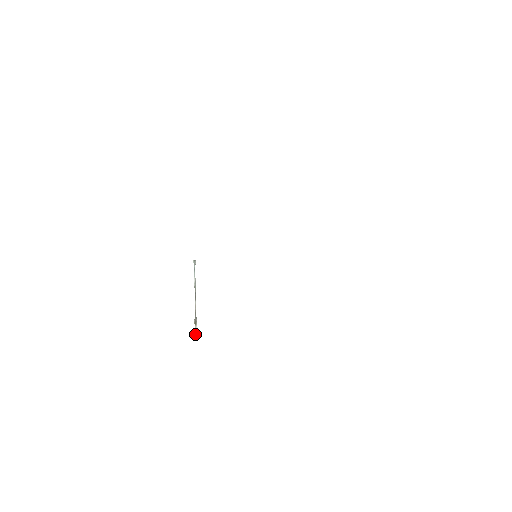
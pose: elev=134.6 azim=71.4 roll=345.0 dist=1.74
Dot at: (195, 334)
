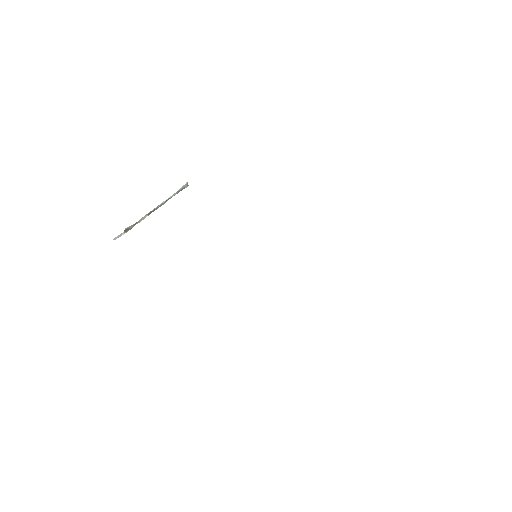
Dot at: (116, 237)
